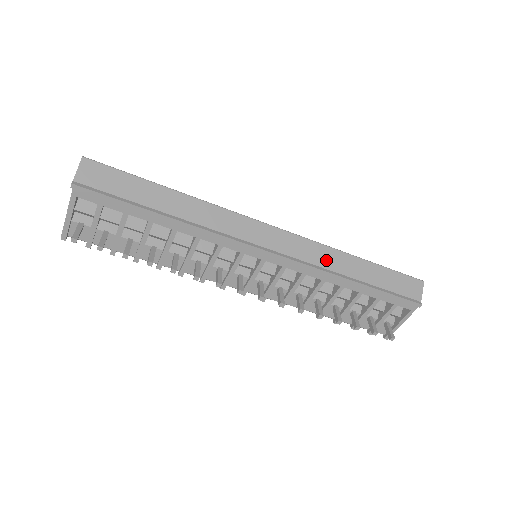
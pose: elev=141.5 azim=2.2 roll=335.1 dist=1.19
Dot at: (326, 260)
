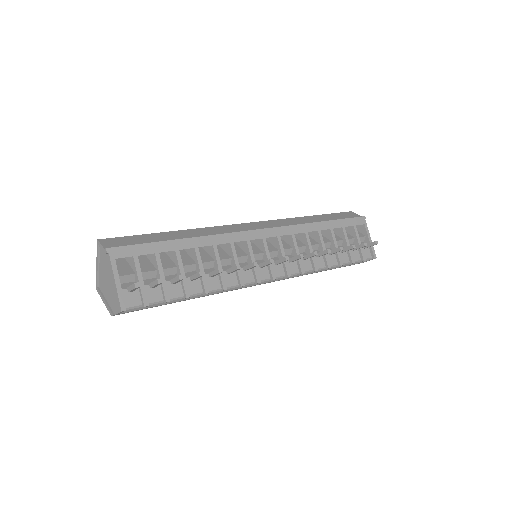
Dot at: (294, 222)
